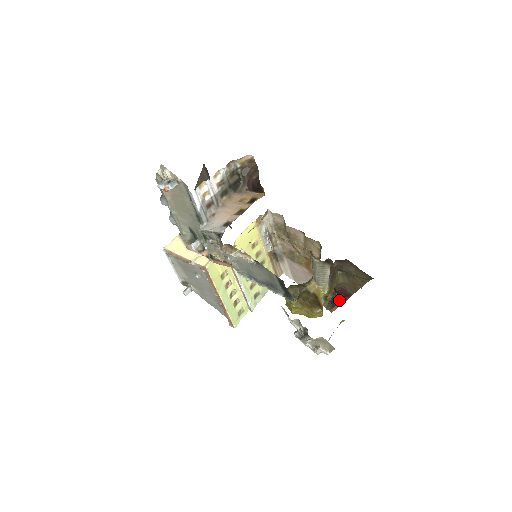
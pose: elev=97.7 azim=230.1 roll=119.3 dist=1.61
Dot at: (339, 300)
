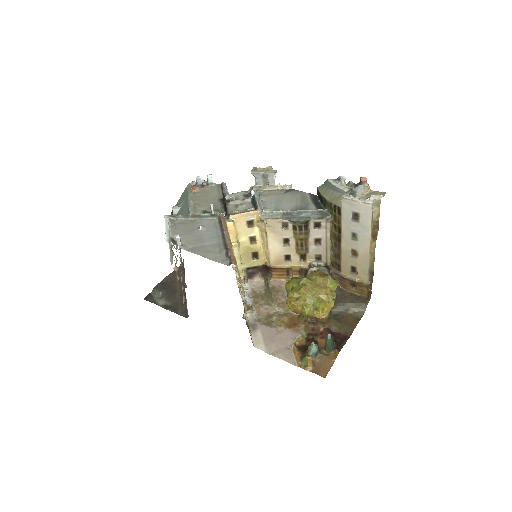
Dot at: (335, 344)
